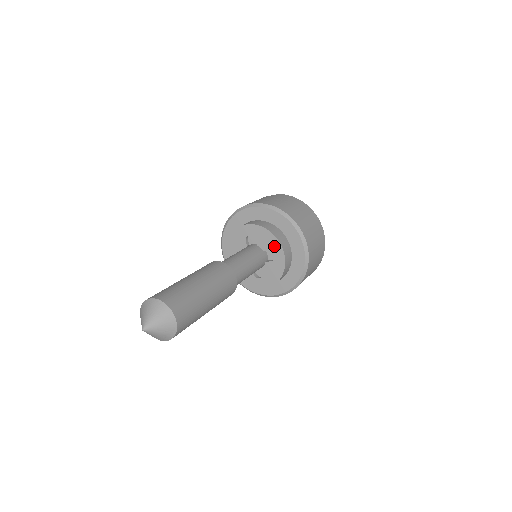
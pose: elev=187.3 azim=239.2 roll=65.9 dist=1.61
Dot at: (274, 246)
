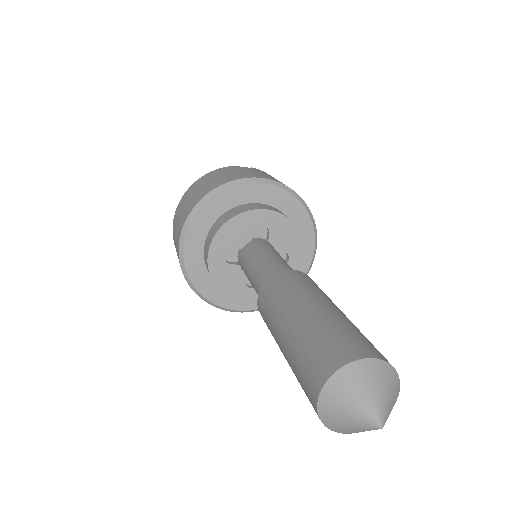
Dot at: (294, 247)
